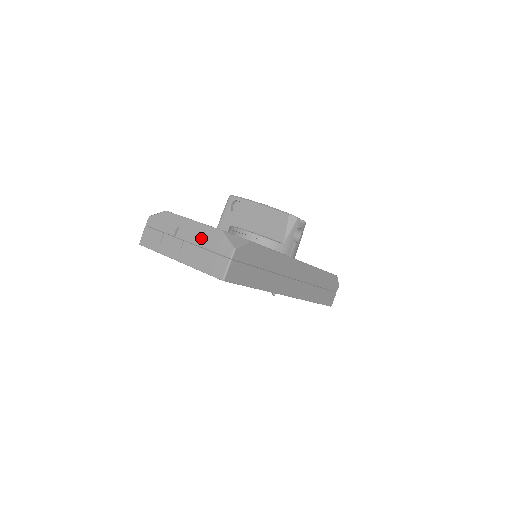
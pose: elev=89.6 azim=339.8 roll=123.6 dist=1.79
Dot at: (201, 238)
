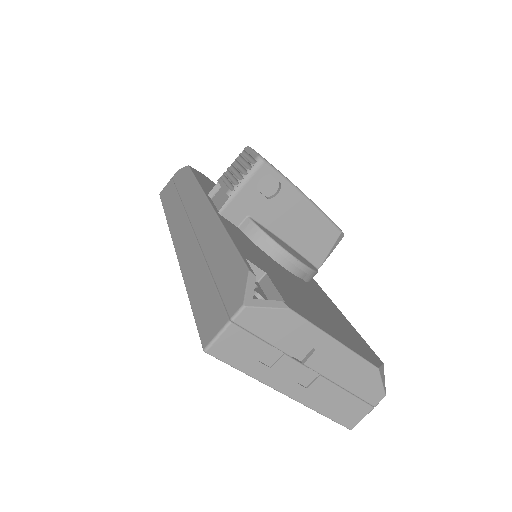
Dot at: (343, 373)
